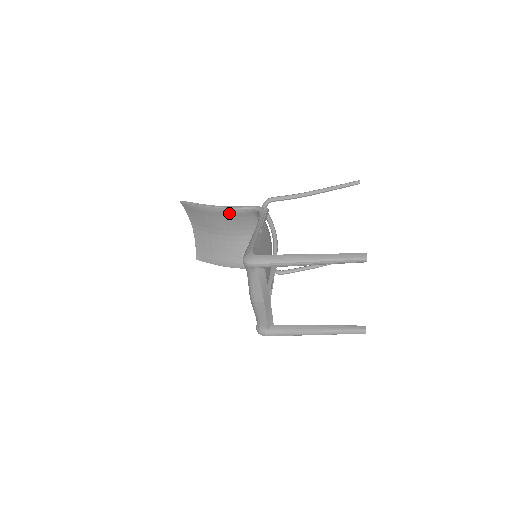
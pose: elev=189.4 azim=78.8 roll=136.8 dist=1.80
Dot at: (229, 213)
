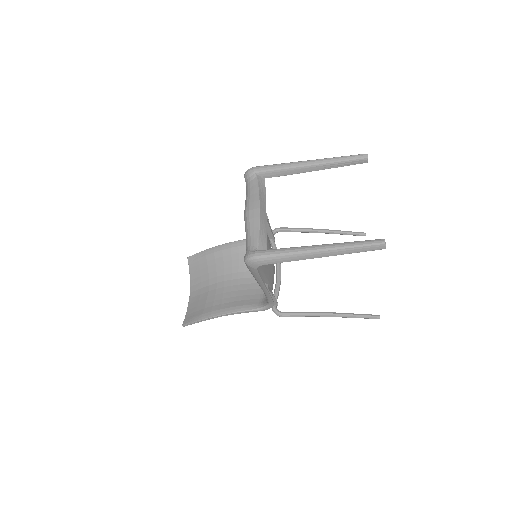
Dot at: (235, 248)
